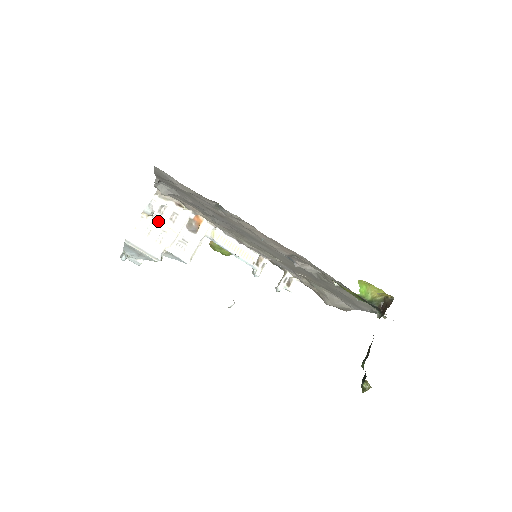
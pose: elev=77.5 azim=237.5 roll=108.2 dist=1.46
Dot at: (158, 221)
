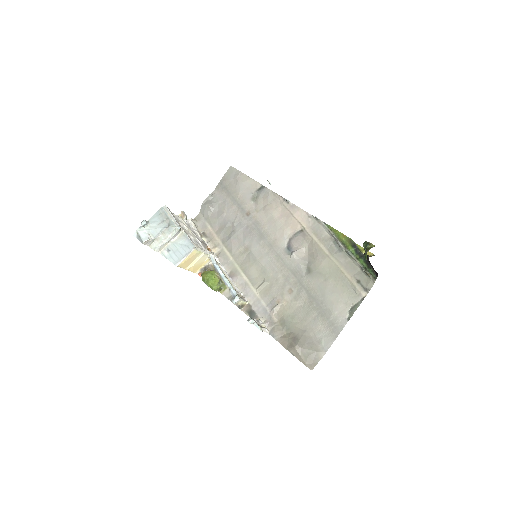
Dot at: (186, 224)
